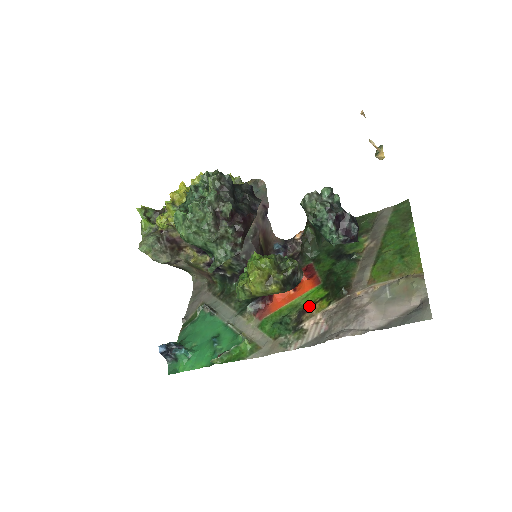
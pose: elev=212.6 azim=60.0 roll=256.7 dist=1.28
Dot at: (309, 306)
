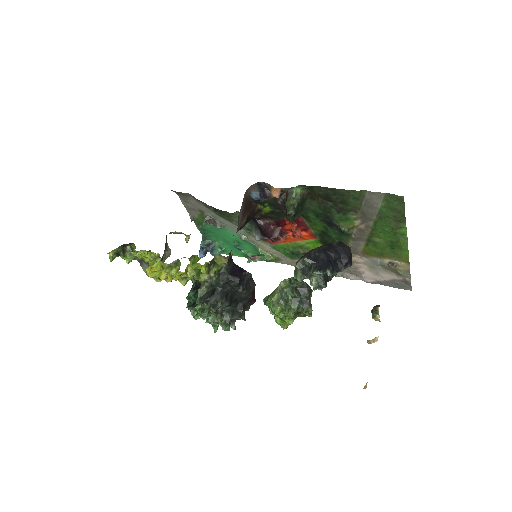
Dot at: occluded
